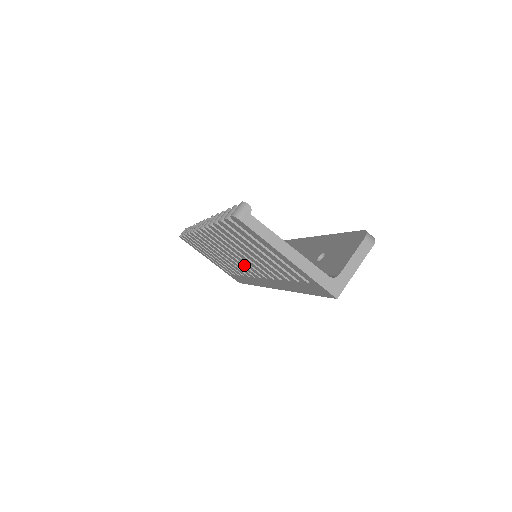
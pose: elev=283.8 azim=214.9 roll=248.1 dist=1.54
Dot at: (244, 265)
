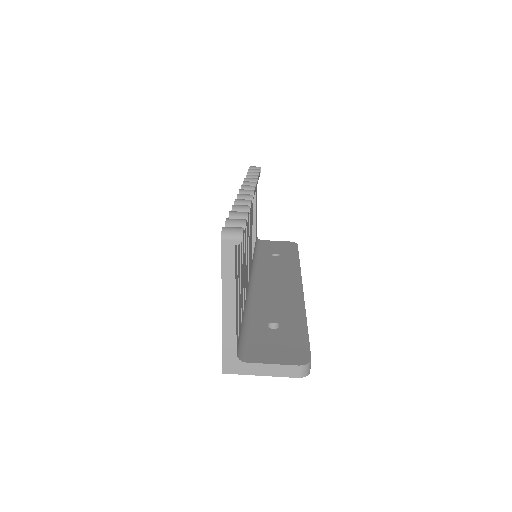
Dot at: occluded
